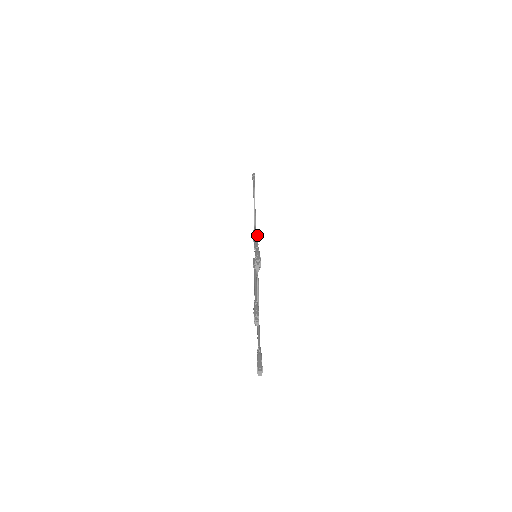
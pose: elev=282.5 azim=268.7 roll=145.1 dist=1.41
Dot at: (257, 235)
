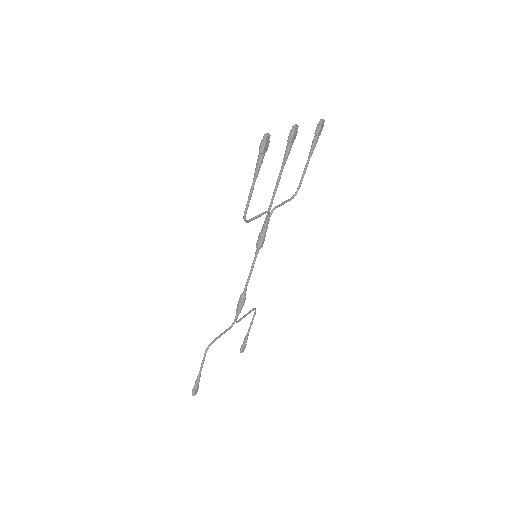
Dot at: (301, 183)
